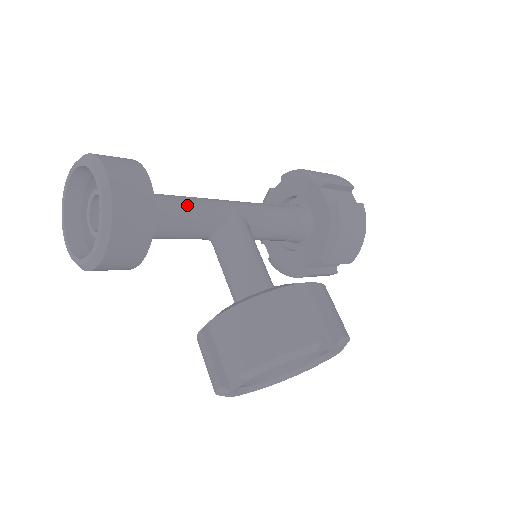
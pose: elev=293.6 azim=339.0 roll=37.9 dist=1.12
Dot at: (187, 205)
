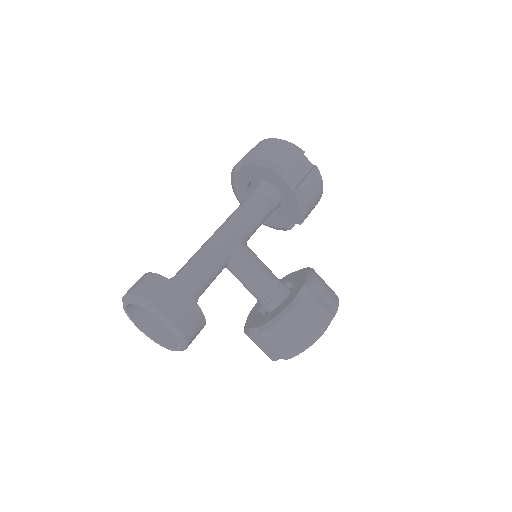
Dot at: (206, 270)
